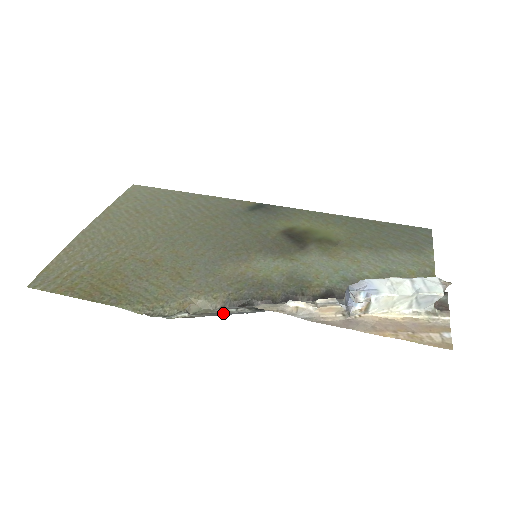
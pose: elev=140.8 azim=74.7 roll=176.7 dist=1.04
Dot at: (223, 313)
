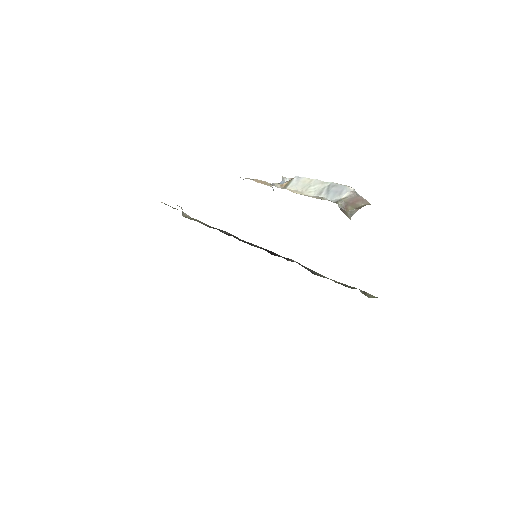
Dot at: occluded
